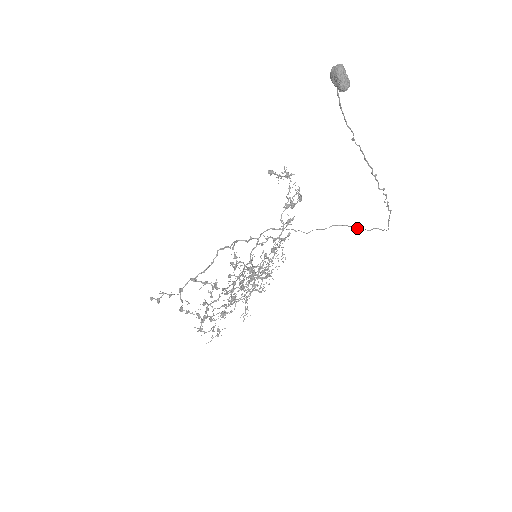
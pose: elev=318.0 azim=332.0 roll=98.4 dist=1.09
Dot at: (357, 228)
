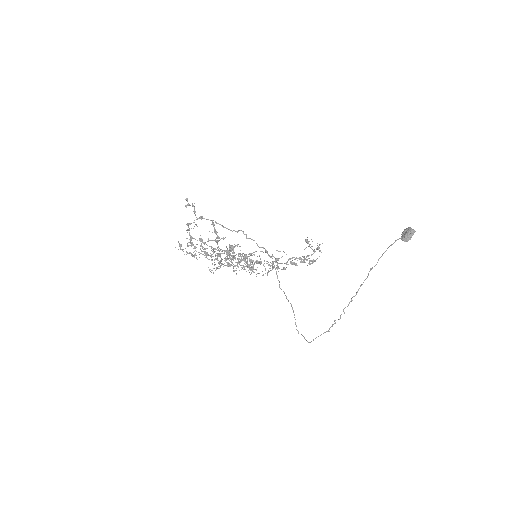
Dot at: occluded
